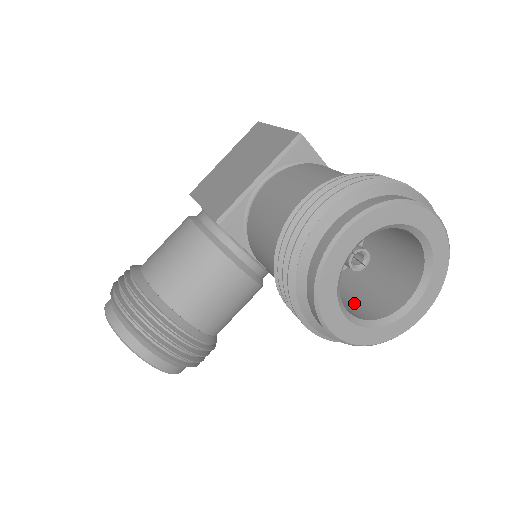
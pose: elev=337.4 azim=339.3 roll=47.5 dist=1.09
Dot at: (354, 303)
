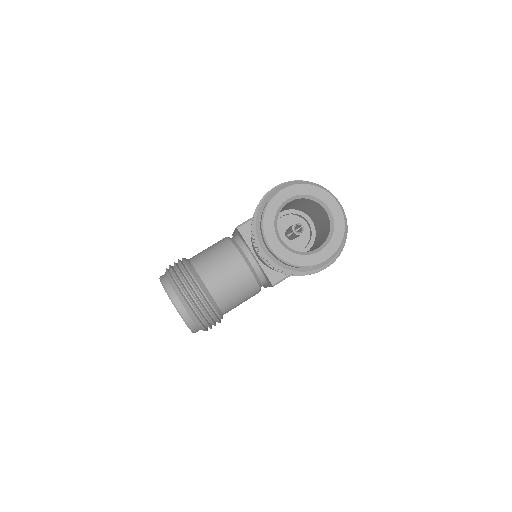
Dot at: occluded
